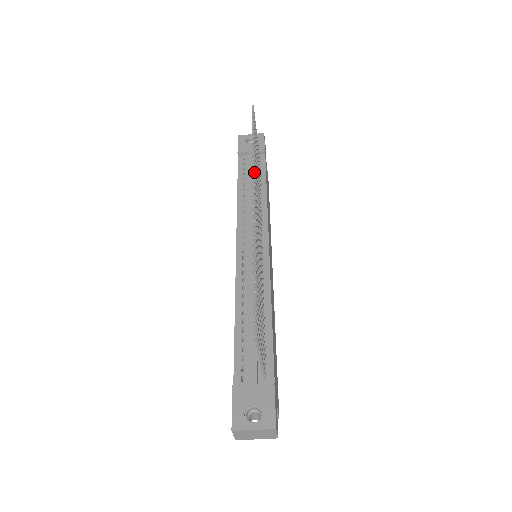
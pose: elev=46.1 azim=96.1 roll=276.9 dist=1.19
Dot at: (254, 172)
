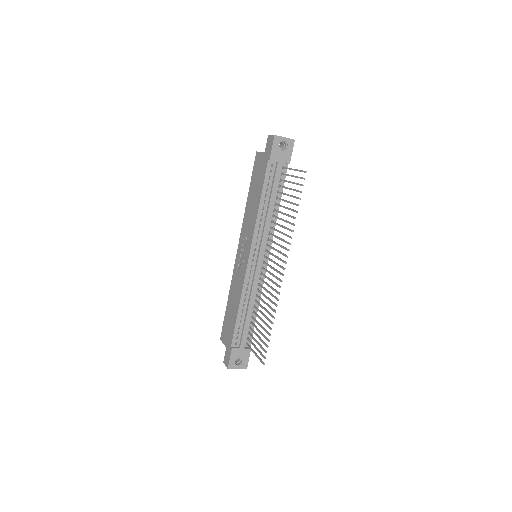
Dot at: occluded
